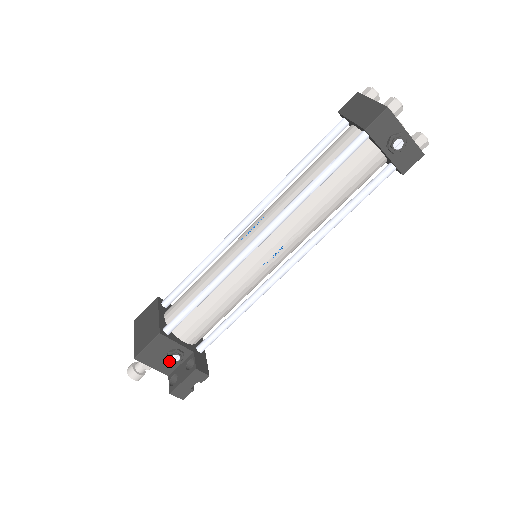
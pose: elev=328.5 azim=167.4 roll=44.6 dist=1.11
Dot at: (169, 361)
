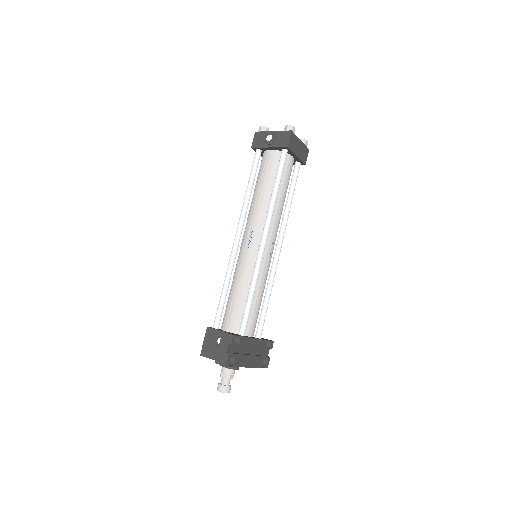
Dot at: occluded
